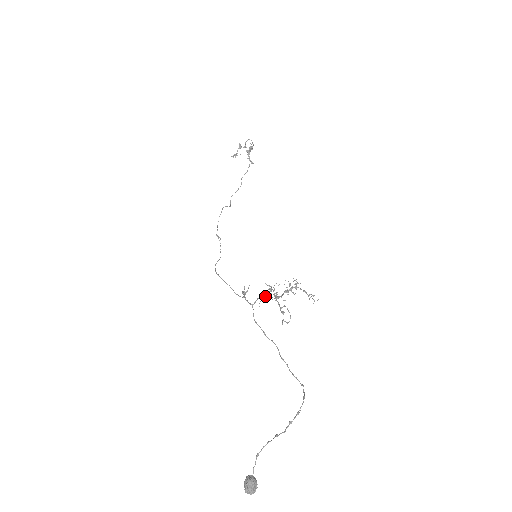
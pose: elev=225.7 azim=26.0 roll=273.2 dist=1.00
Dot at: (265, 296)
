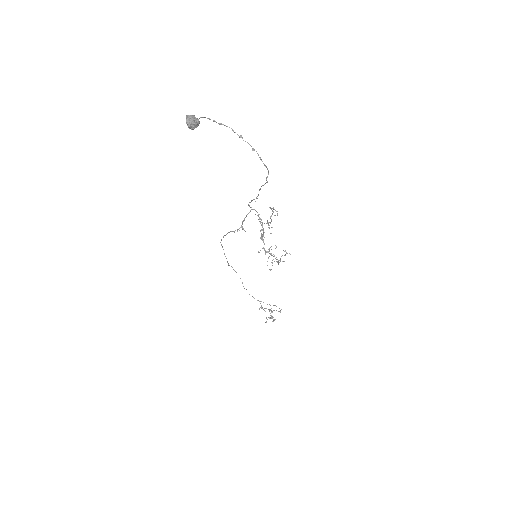
Dot at: occluded
